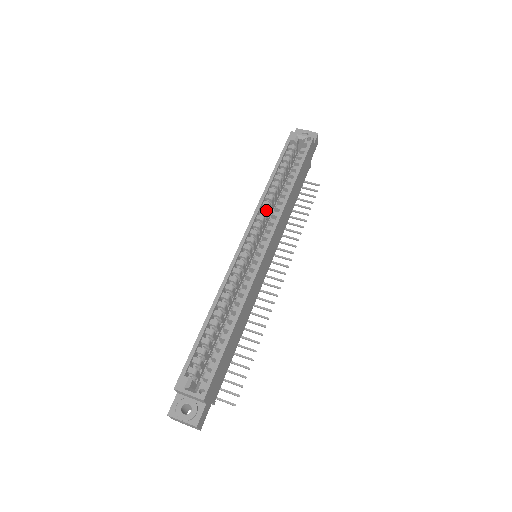
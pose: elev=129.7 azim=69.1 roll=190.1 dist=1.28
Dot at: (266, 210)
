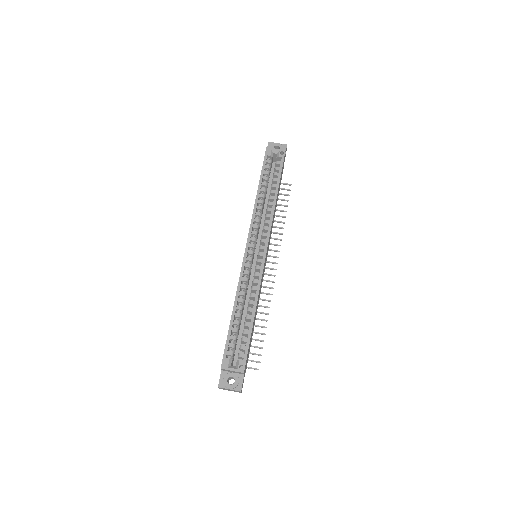
Dot at: (259, 219)
